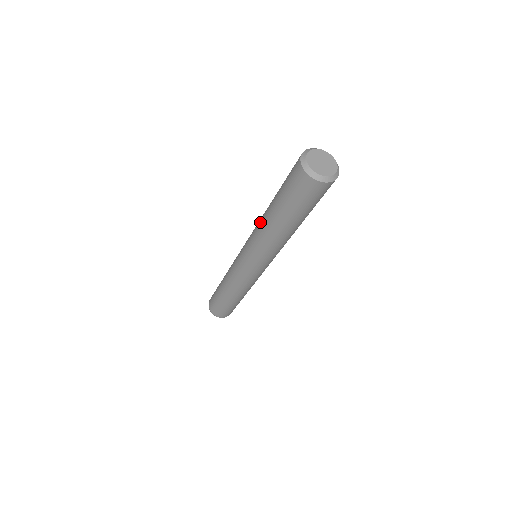
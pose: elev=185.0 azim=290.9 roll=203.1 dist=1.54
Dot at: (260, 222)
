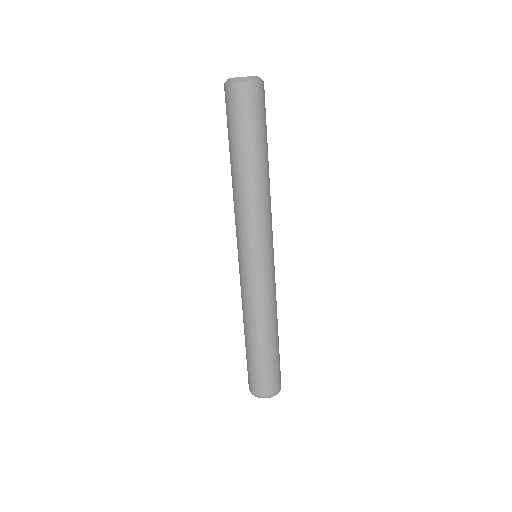
Dot at: occluded
